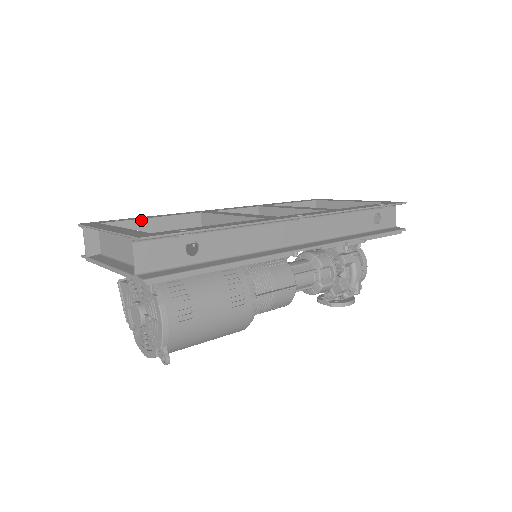
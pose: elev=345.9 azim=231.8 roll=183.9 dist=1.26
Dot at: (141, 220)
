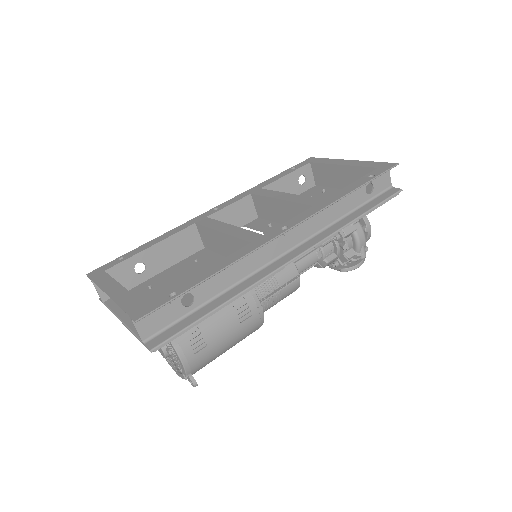
Dot at: (141, 253)
